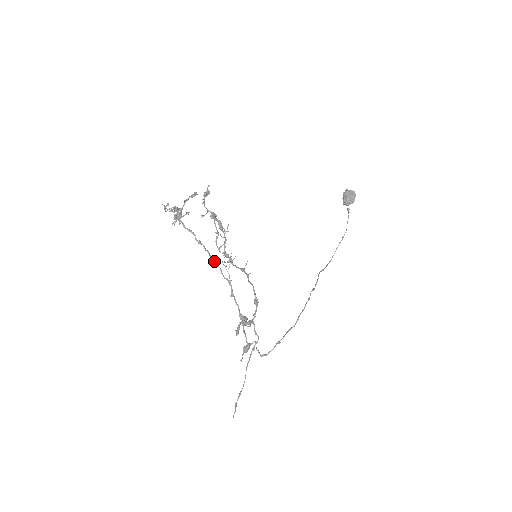
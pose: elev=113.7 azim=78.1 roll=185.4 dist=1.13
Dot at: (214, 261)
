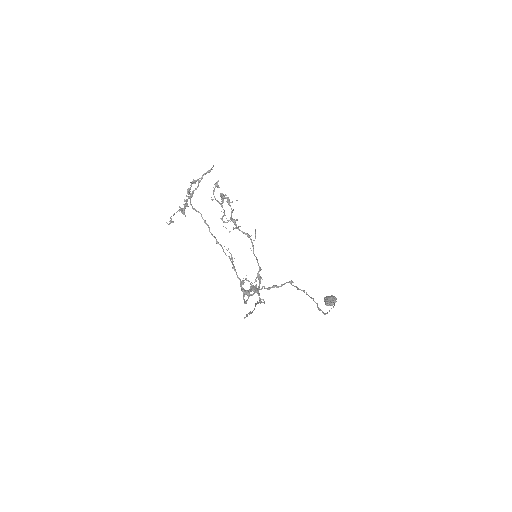
Dot at: (217, 241)
